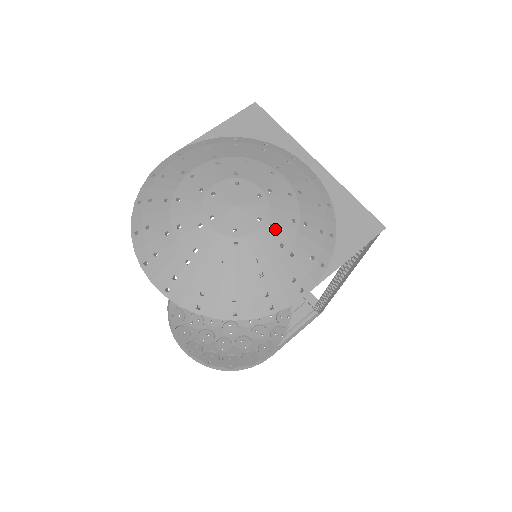
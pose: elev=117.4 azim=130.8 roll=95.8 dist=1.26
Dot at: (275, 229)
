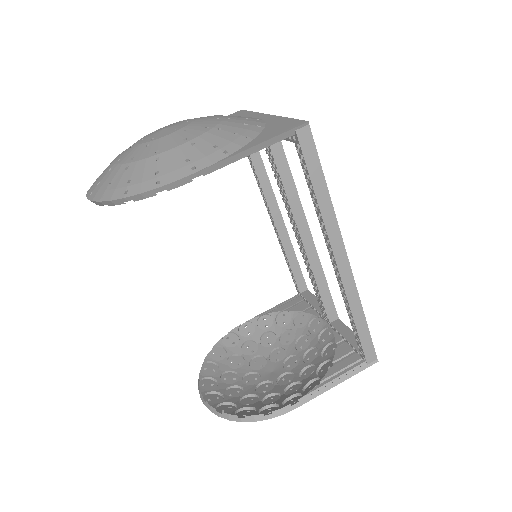
Dot at: (186, 132)
